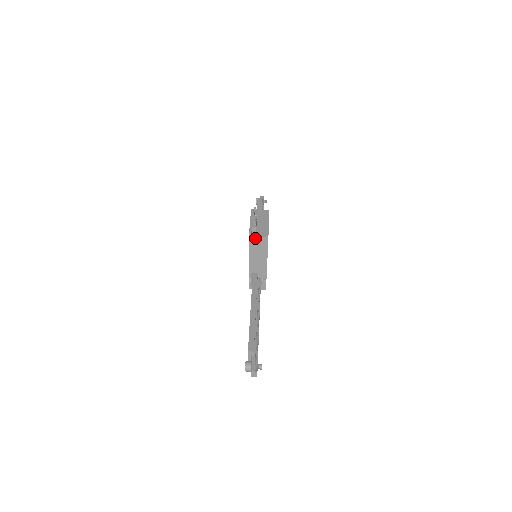
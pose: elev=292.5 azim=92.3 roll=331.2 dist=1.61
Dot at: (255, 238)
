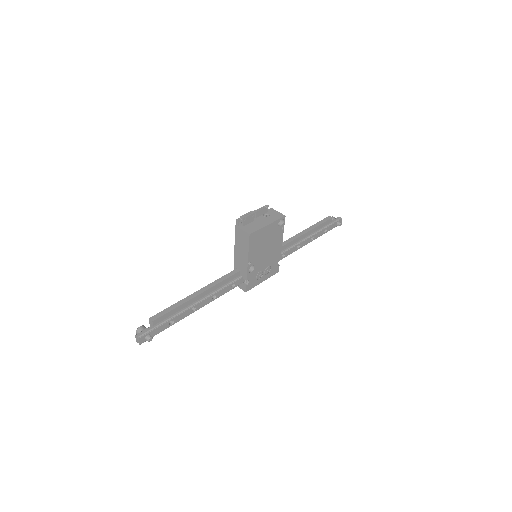
Dot at: (240, 230)
